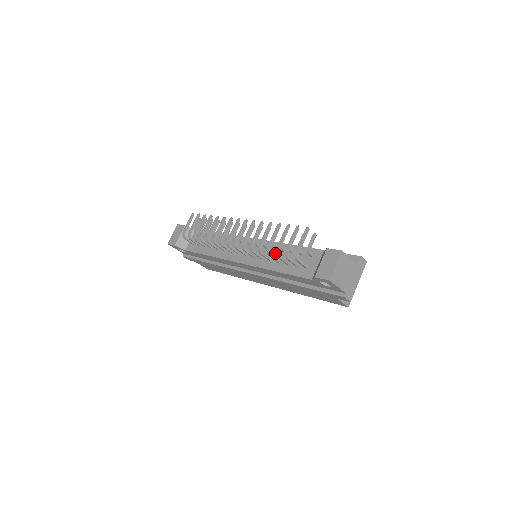
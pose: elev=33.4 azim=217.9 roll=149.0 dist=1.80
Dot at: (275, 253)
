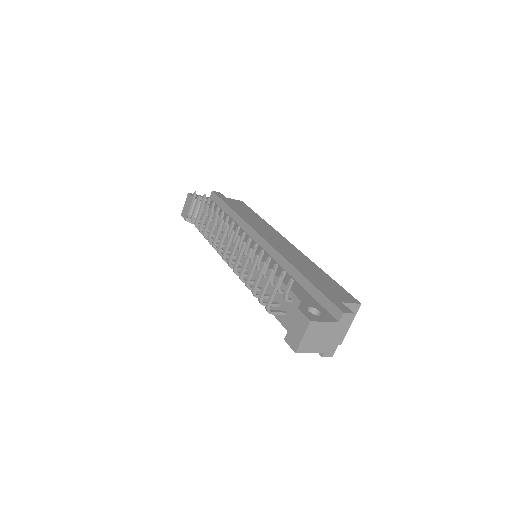
Dot at: (262, 276)
